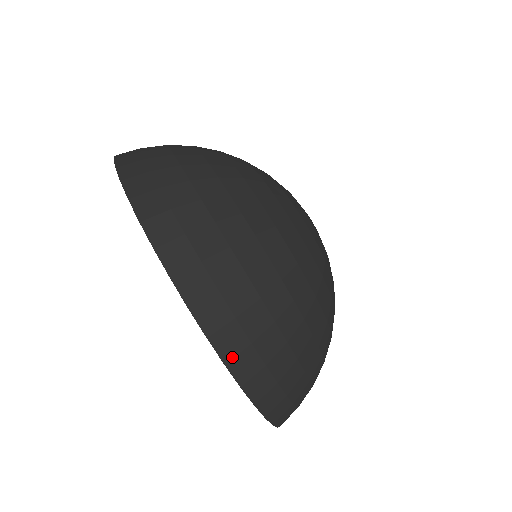
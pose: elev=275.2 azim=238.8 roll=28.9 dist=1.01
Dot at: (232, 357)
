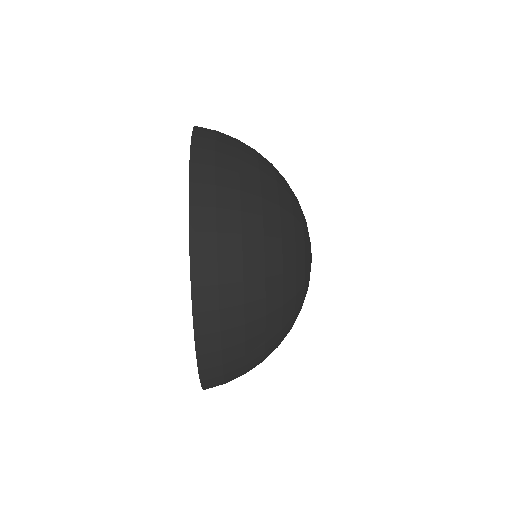
Dot at: (197, 163)
